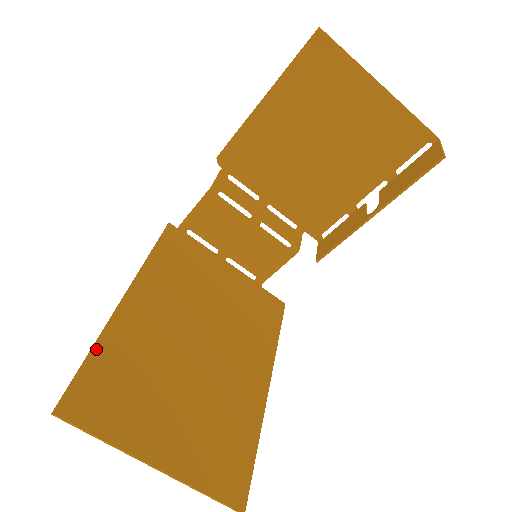
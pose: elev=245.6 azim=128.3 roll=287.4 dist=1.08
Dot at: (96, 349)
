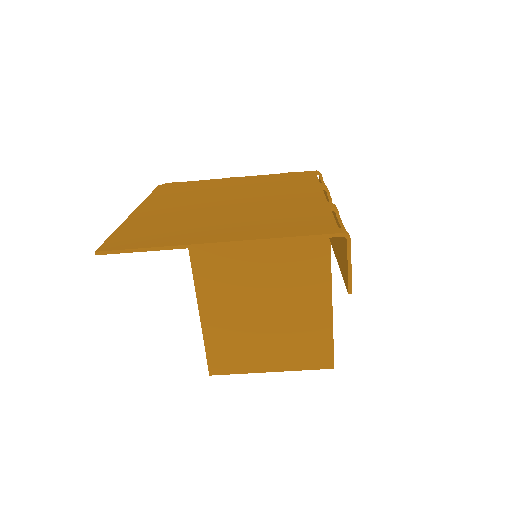
Dot at: (206, 338)
